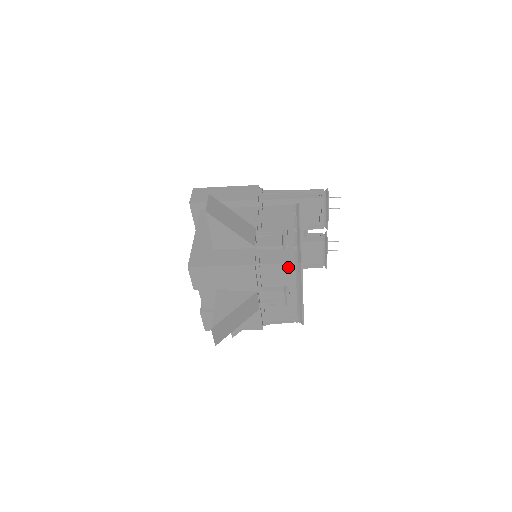
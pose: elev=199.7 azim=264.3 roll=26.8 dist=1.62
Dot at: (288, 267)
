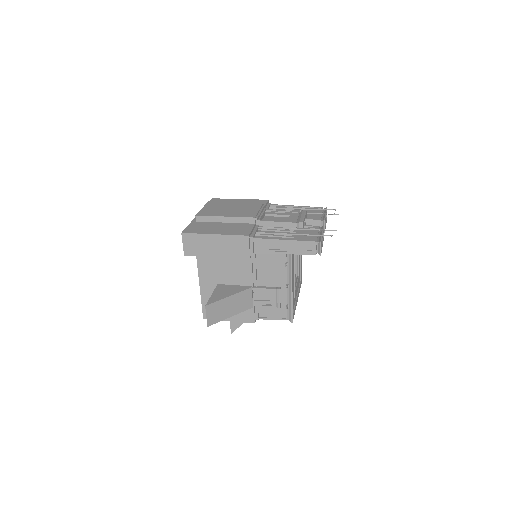
Dot at: occluded
